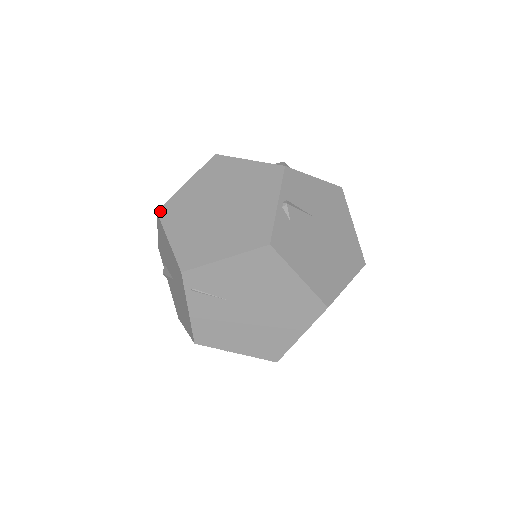
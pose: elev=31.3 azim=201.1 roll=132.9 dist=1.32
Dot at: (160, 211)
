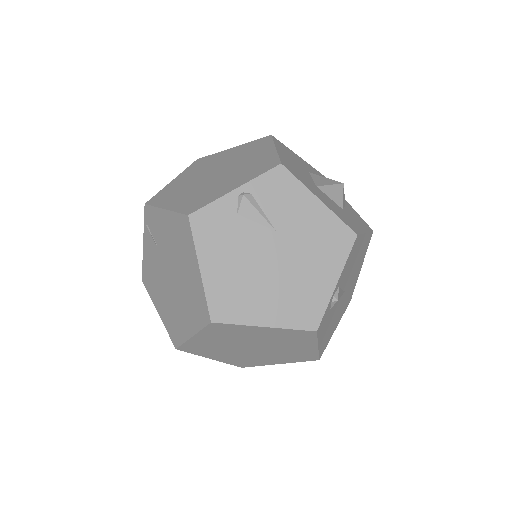
Dot at: (198, 159)
